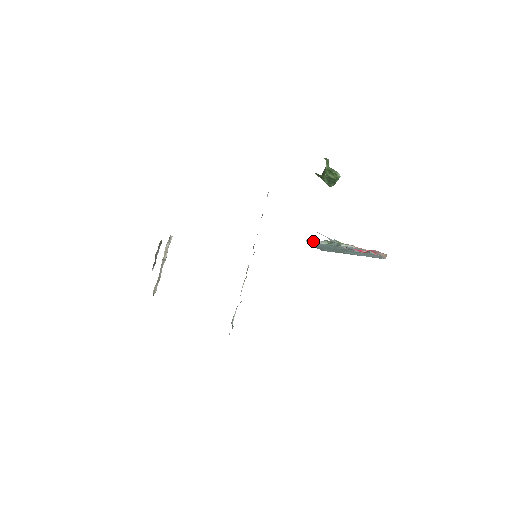
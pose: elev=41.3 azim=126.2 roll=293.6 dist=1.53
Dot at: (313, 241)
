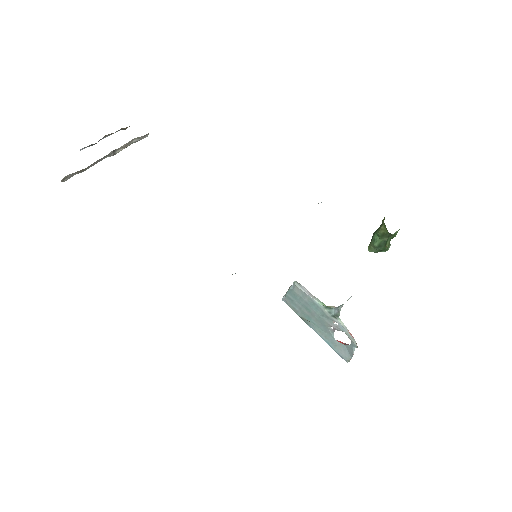
Dot at: (304, 288)
